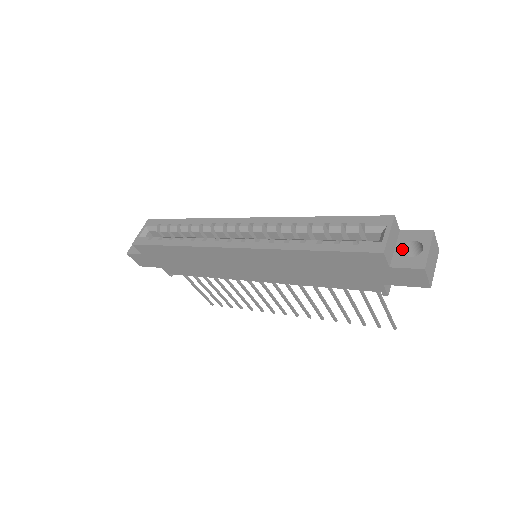
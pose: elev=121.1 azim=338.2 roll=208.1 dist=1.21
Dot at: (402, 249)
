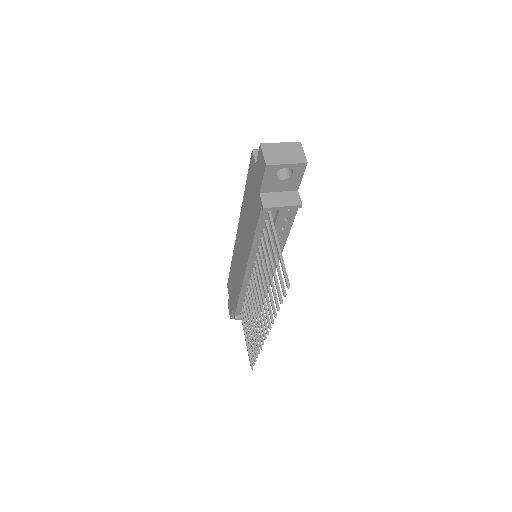
Dot at: occluded
